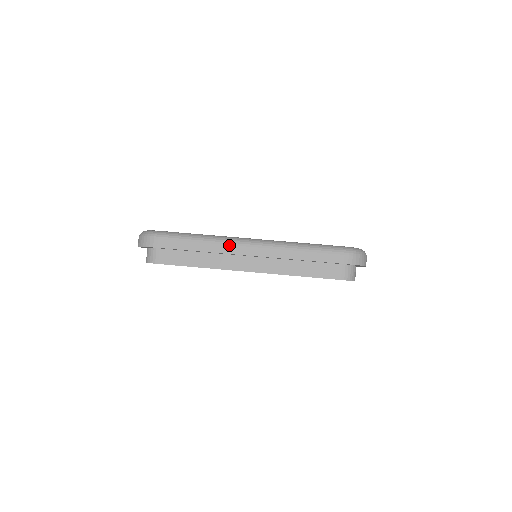
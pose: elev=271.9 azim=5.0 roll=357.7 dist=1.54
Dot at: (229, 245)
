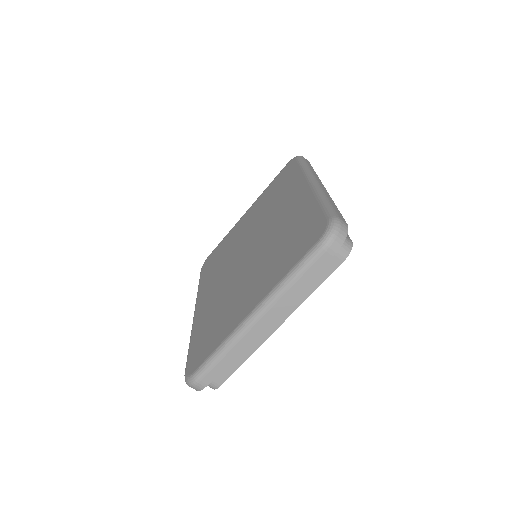
Dot at: (245, 335)
